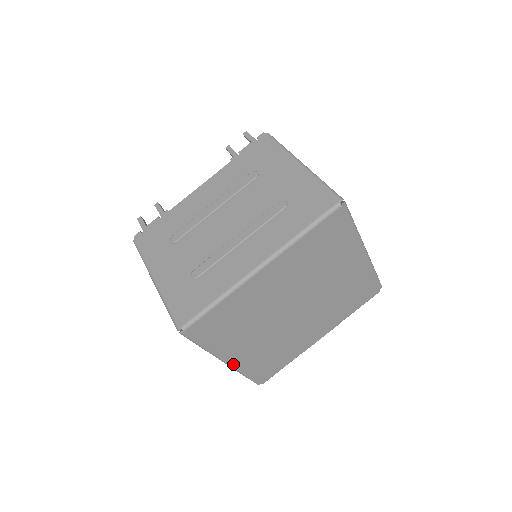
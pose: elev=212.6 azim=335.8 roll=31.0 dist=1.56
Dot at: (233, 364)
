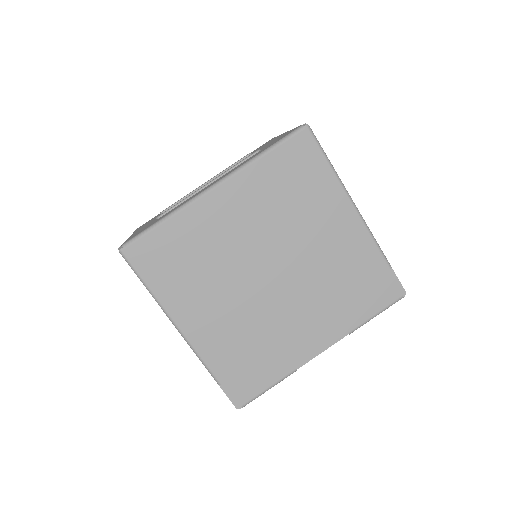
Dot at: (192, 340)
